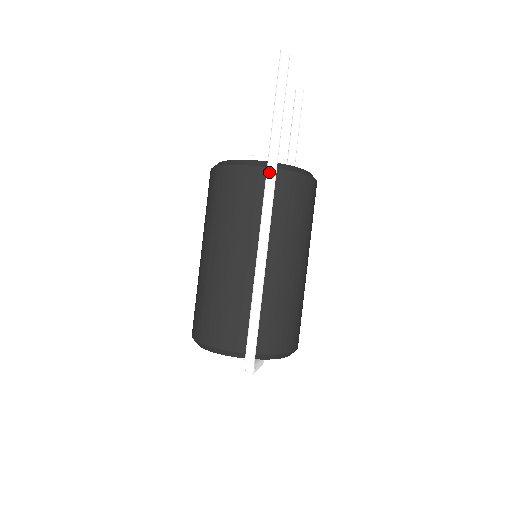
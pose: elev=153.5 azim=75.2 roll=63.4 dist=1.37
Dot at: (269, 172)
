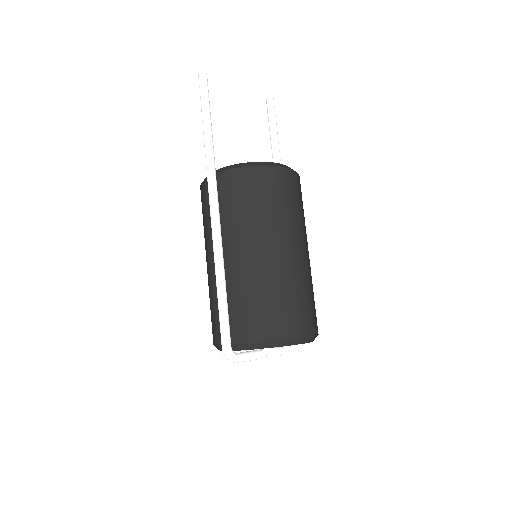
Dot at: (207, 175)
